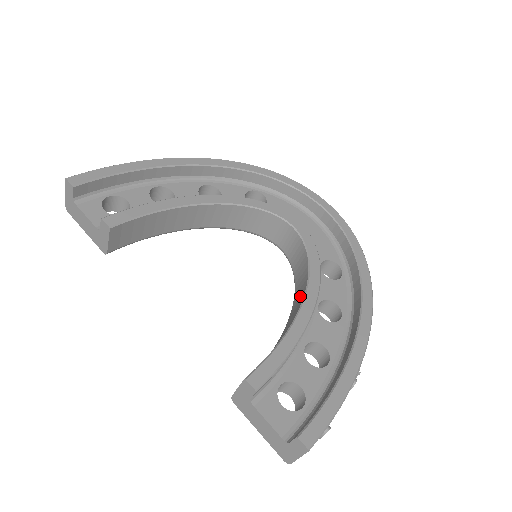
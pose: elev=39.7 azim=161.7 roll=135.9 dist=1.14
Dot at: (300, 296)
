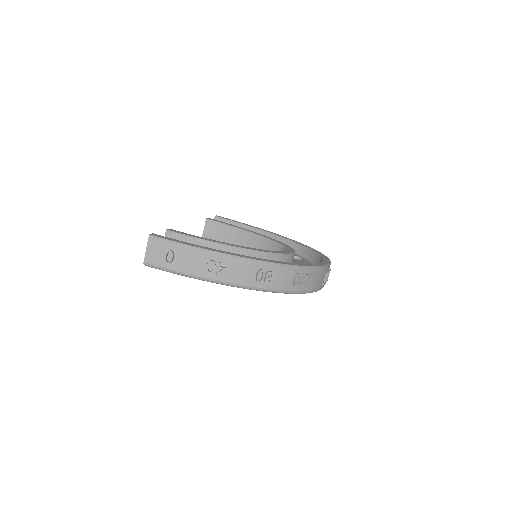
Dot at: occluded
